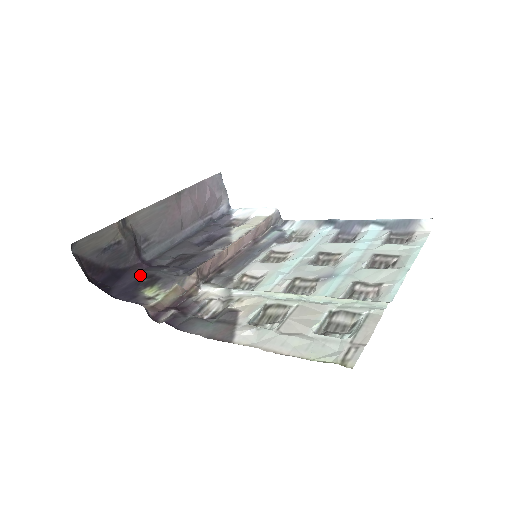
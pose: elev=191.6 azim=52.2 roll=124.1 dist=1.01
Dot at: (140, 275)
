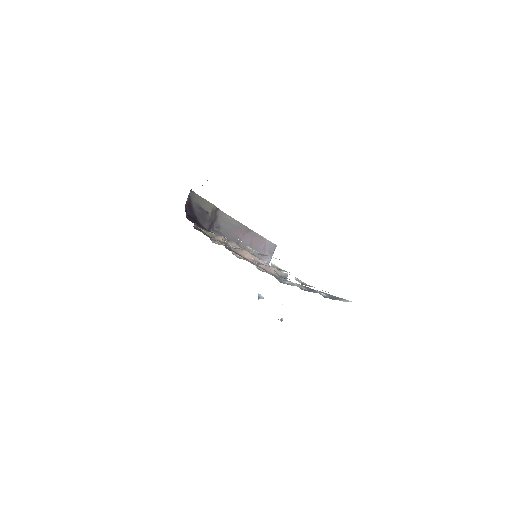
Dot at: occluded
